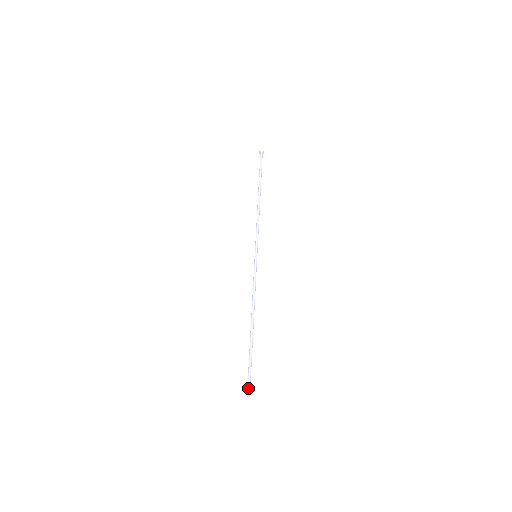
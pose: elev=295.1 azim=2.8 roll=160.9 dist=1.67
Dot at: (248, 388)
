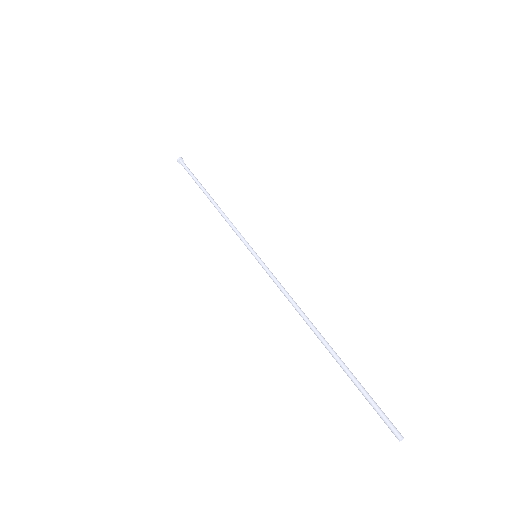
Dot at: (389, 428)
